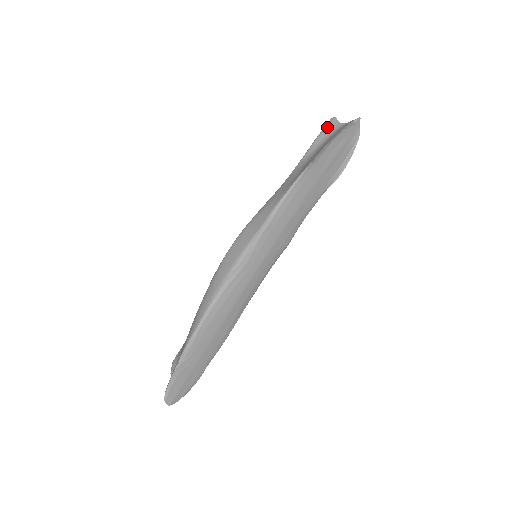
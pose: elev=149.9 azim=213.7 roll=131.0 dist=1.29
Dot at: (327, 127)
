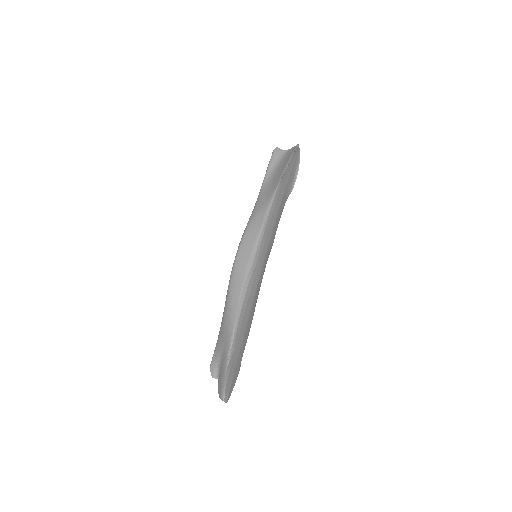
Dot at: (275, 154)
